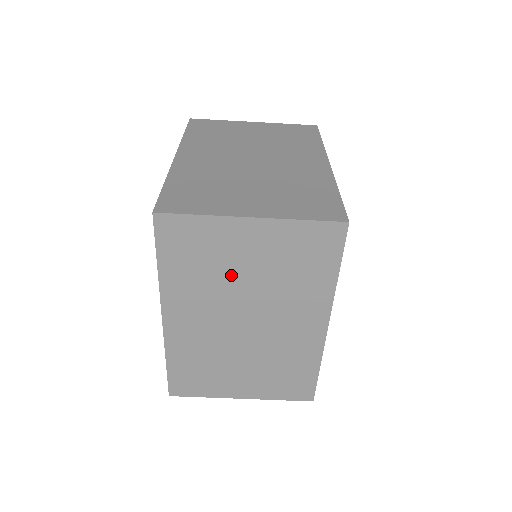
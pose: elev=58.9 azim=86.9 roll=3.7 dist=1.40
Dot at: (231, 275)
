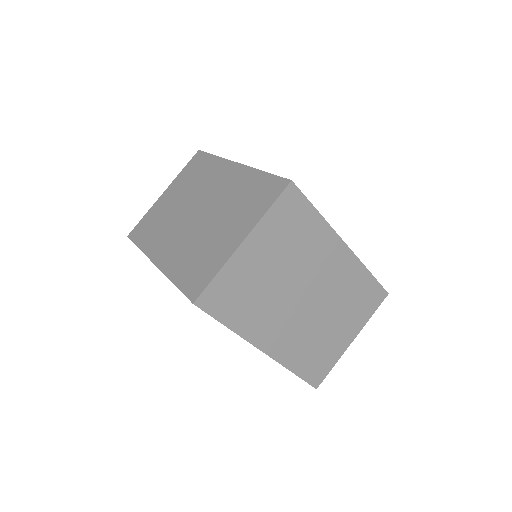
Dot at: (172, 211)
